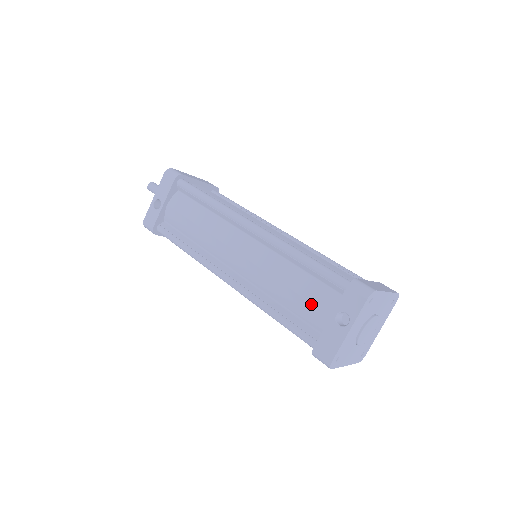
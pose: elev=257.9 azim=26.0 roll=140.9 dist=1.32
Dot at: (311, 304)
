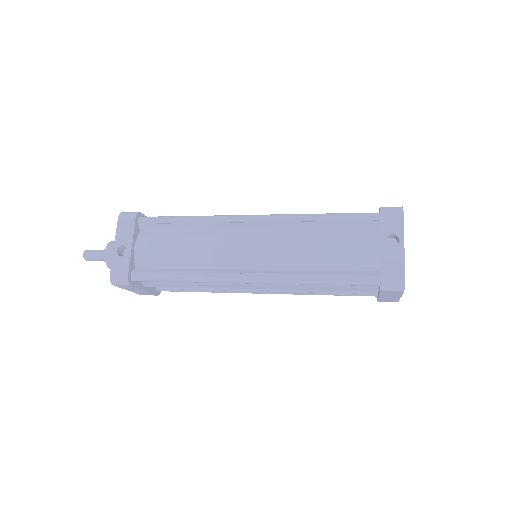
Dot at: (353, 248)
